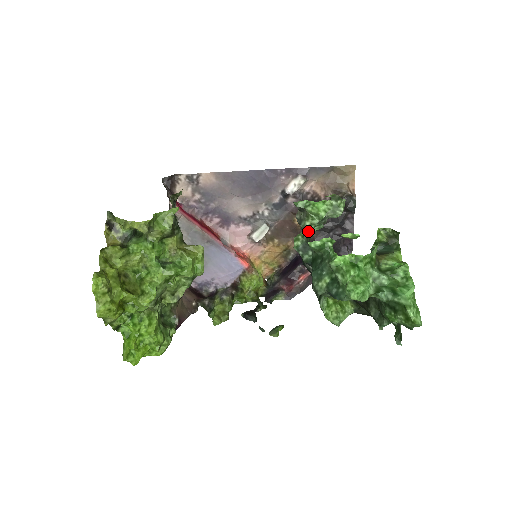
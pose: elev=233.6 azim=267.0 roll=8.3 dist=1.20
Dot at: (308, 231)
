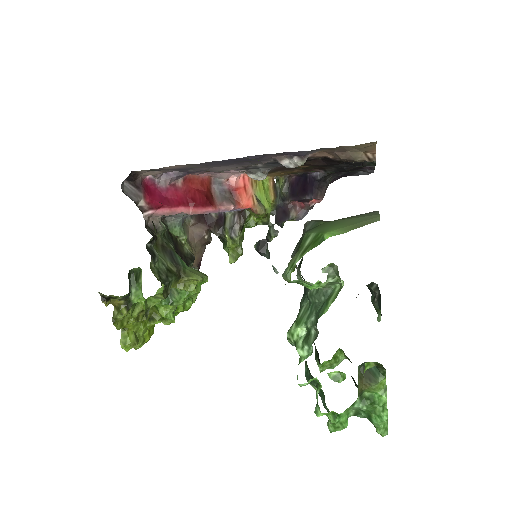
Dot at: (298, 353)
